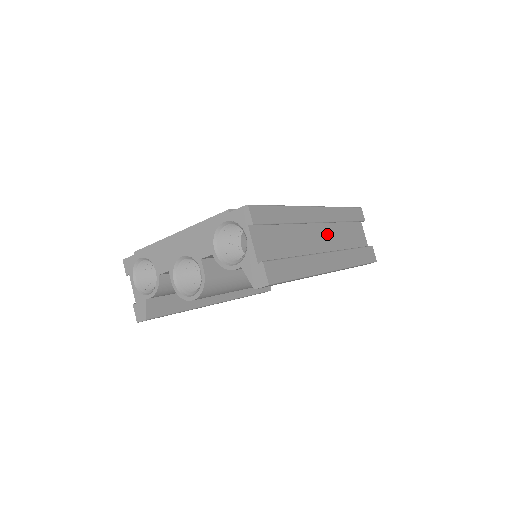
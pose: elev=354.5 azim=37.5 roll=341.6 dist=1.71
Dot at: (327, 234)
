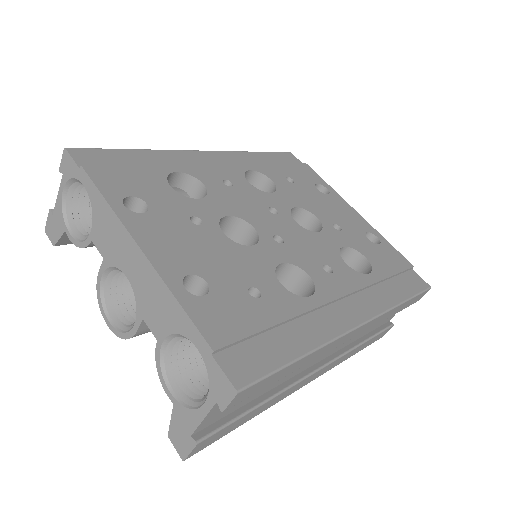
Dot at: occluded
